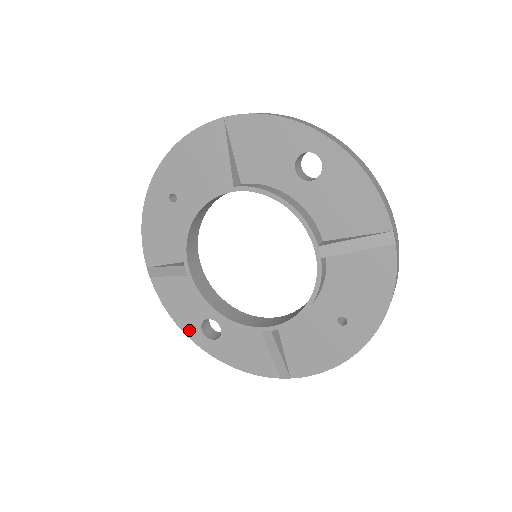
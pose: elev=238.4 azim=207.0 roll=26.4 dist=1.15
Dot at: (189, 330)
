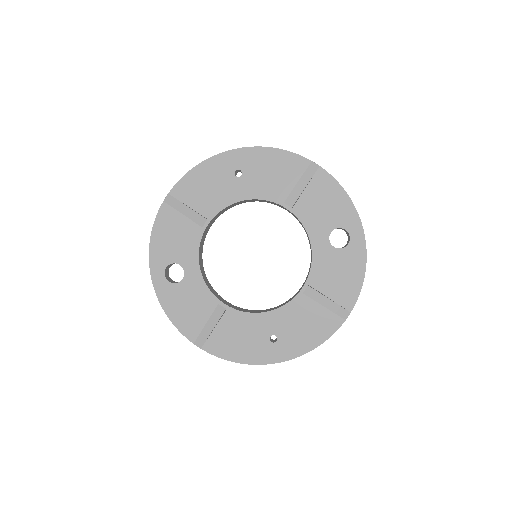
Dot at: (155, 260)
